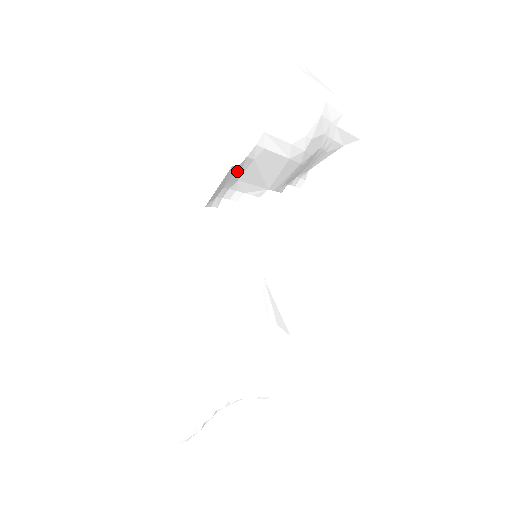
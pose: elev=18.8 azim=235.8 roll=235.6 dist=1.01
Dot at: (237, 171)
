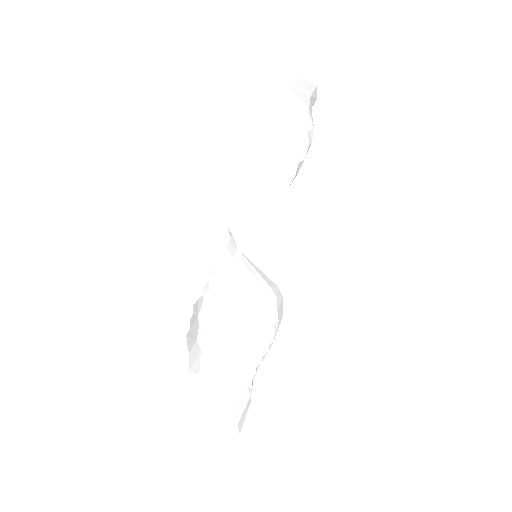
Dot at: occluded
